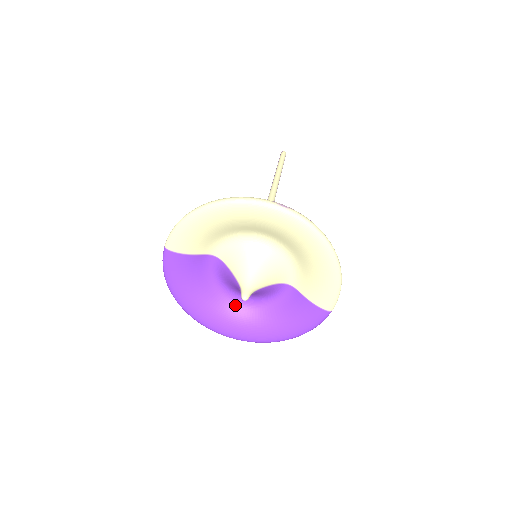
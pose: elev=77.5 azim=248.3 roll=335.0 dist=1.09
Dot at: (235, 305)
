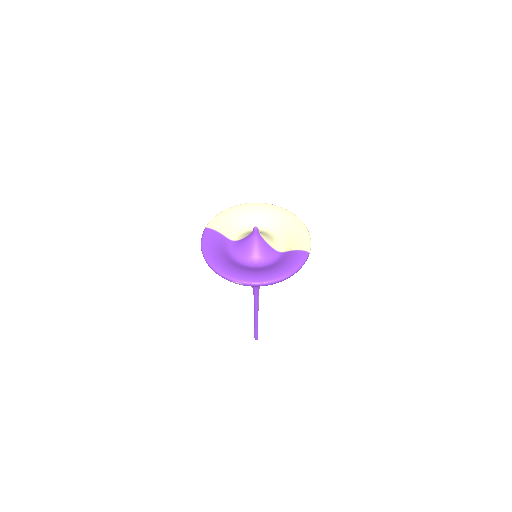
Dot at: (245, 267)
